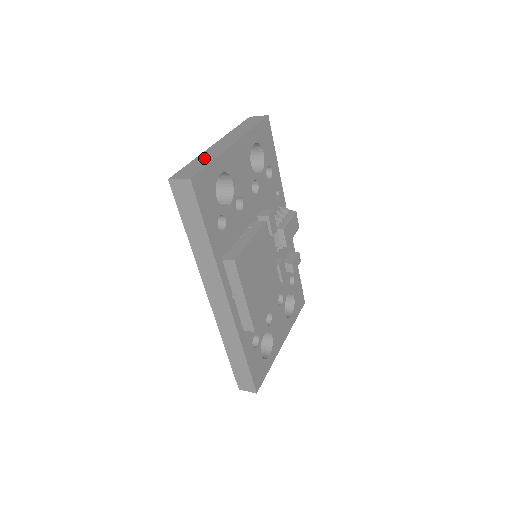
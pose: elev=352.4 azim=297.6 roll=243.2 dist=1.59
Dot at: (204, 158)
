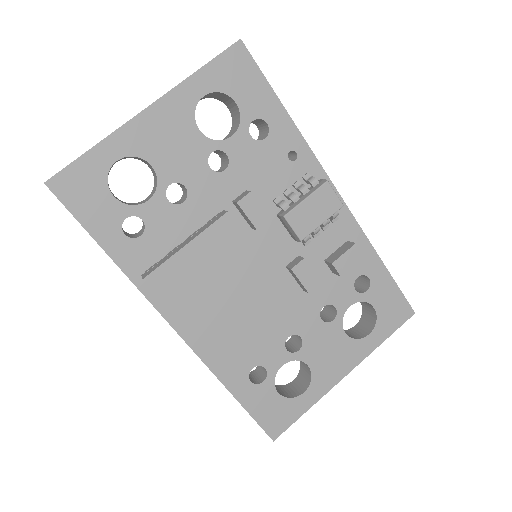
Dot at: occluded
